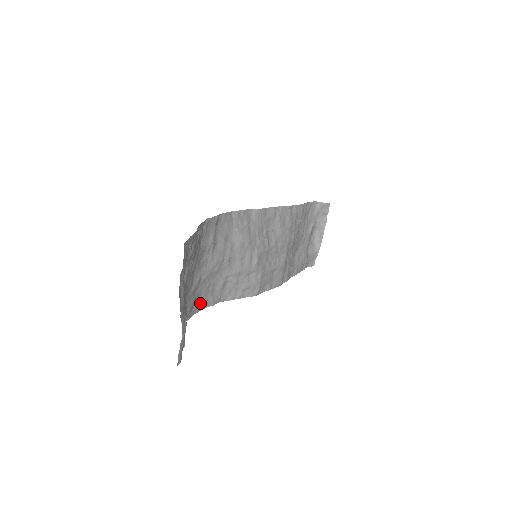
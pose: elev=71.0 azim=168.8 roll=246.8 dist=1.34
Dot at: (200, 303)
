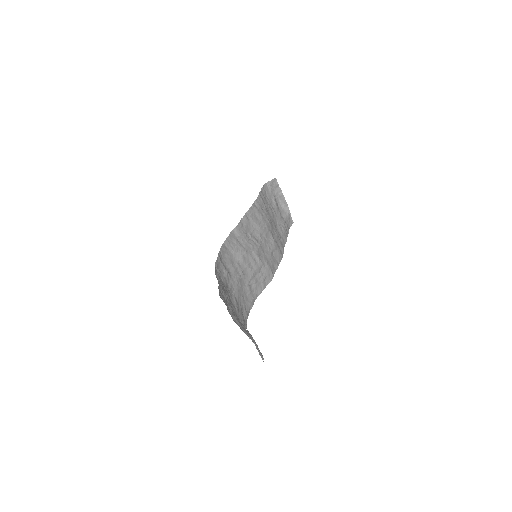
Dot at: (245, 312)
